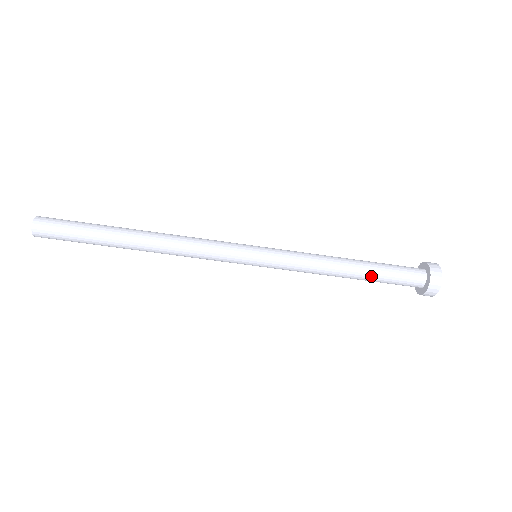
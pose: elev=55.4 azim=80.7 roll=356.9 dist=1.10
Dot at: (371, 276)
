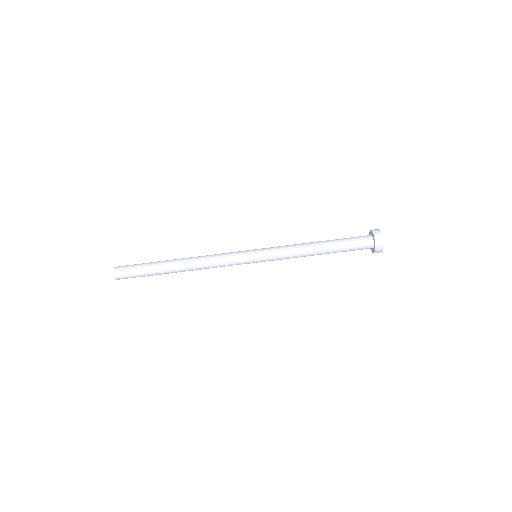
Dot at: (334, 243)
